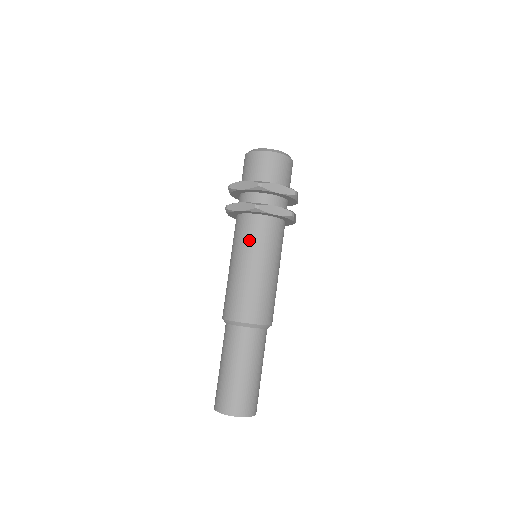
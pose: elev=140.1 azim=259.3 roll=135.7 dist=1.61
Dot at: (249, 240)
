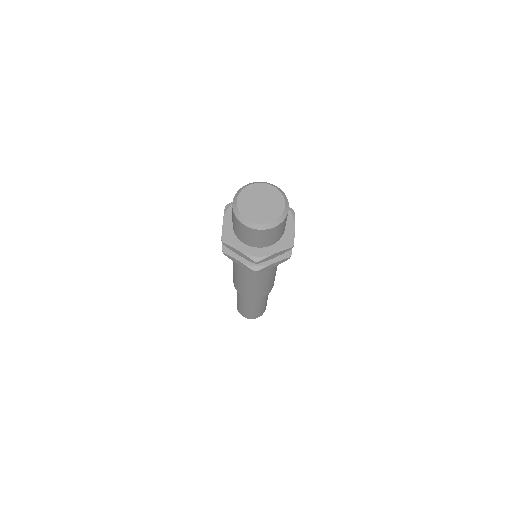
Dot at: (250, 272)
